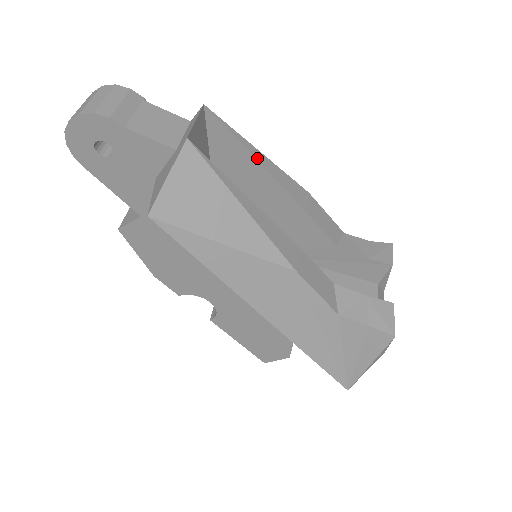
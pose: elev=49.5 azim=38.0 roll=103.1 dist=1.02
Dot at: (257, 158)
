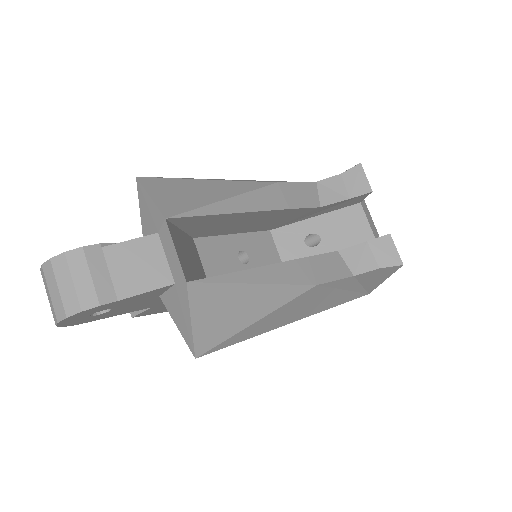
Dot at: (231, 211)
